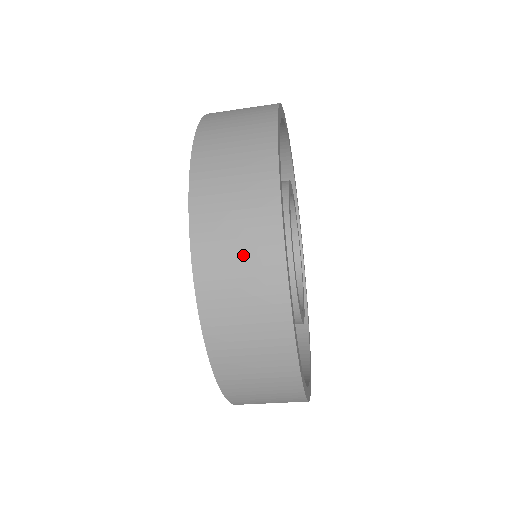
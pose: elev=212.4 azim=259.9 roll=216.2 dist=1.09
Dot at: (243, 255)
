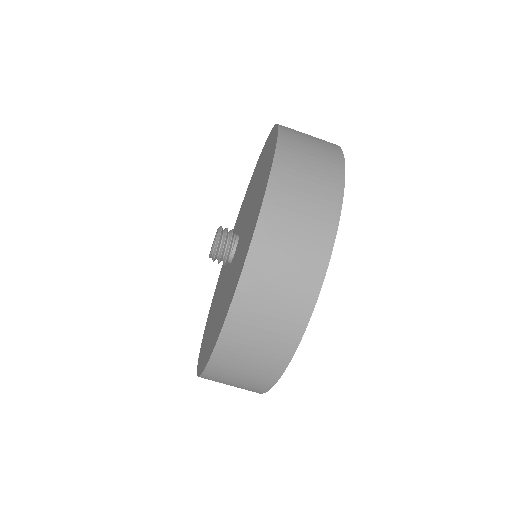
Dot at: (310, 192)
